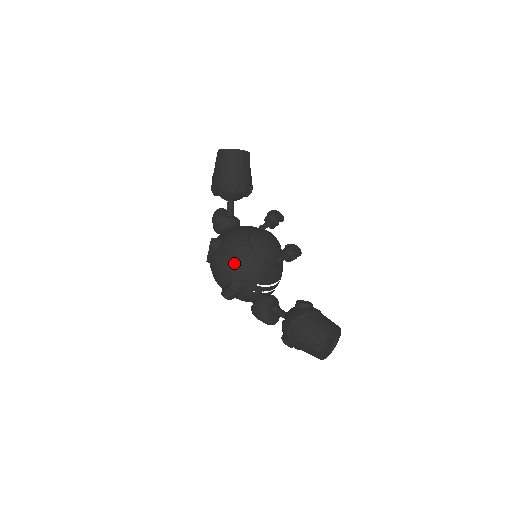
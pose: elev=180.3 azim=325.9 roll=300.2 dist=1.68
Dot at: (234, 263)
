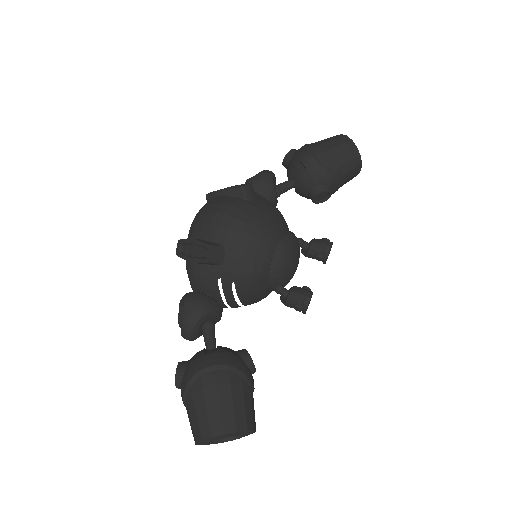
Dot at: (247, 233)
